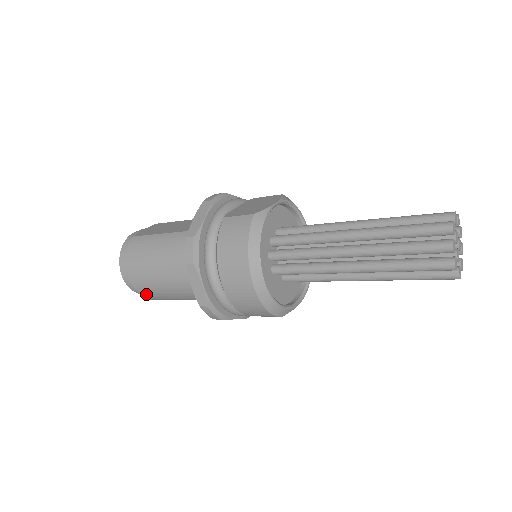
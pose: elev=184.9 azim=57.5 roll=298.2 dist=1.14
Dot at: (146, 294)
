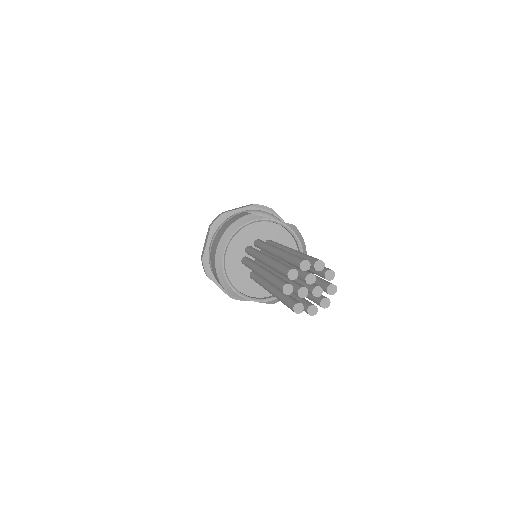
Dot at: occluded
